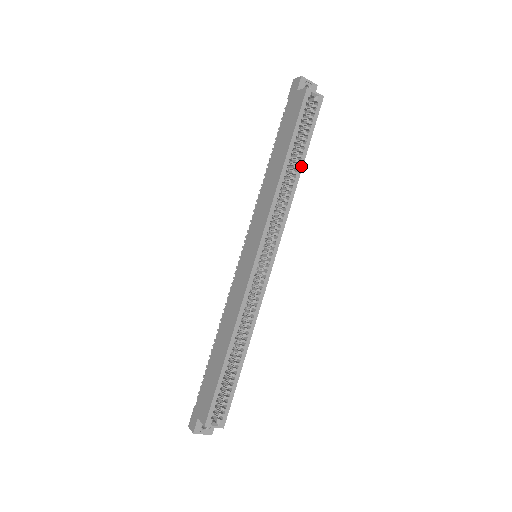
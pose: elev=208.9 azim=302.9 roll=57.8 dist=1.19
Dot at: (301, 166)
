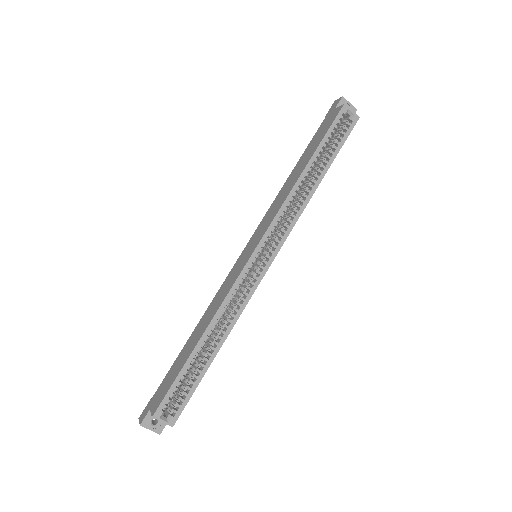
Dot at: (322, 176)
